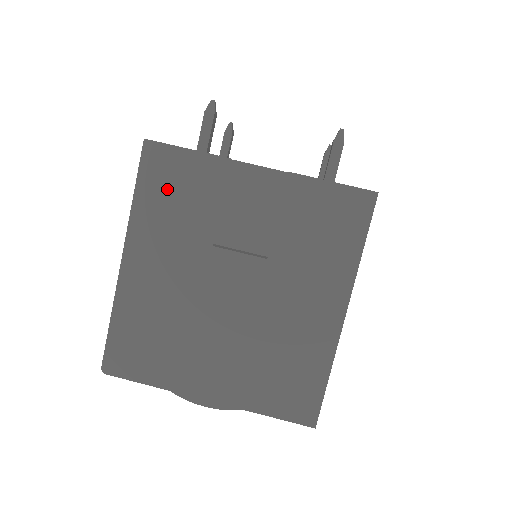
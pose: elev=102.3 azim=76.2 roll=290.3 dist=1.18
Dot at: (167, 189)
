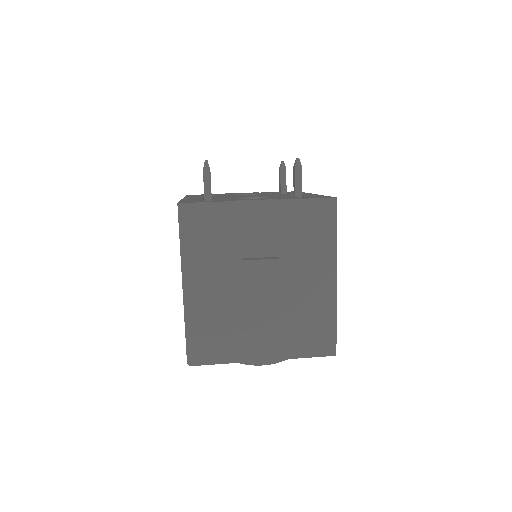
Dot at: (202, 232)
